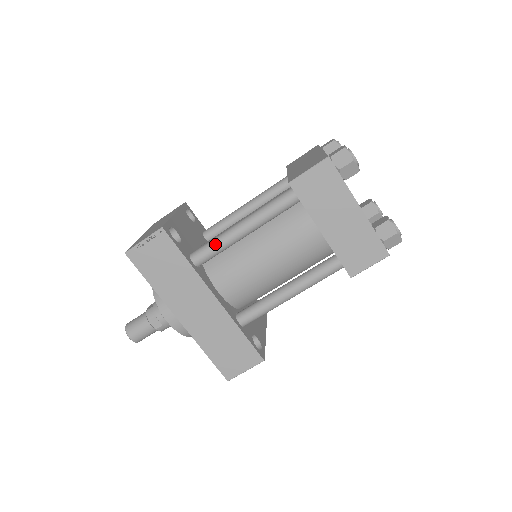
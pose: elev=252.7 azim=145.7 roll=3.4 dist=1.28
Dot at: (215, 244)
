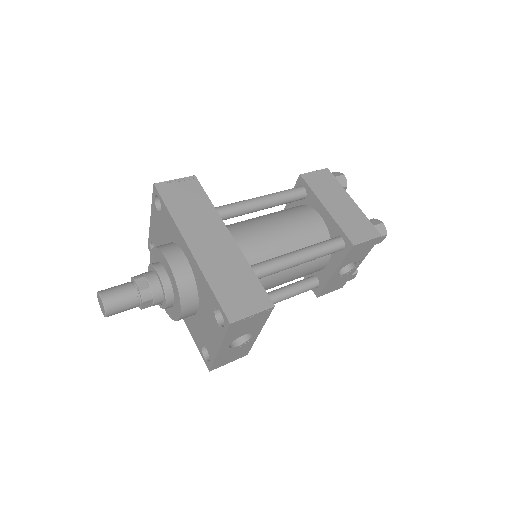
Dot at: (235, 203)
